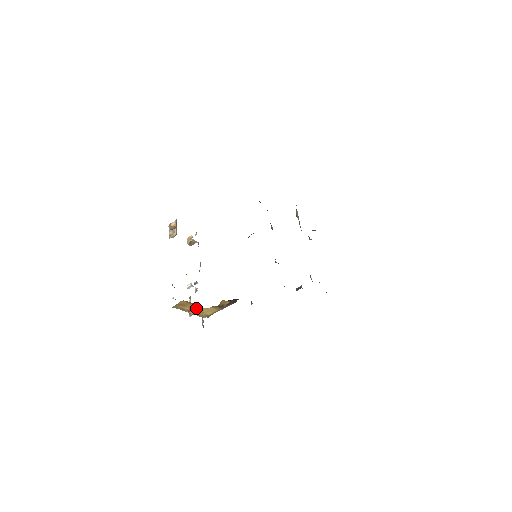
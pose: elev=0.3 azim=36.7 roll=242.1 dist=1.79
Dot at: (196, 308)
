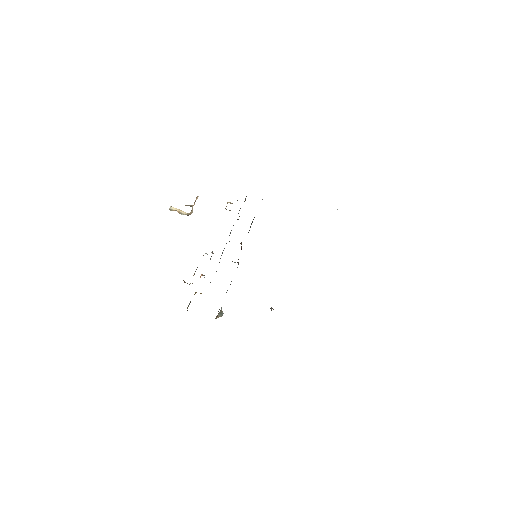
Dot at: occluded
